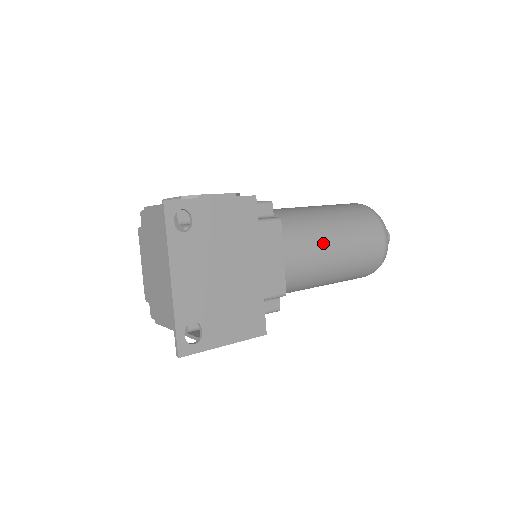
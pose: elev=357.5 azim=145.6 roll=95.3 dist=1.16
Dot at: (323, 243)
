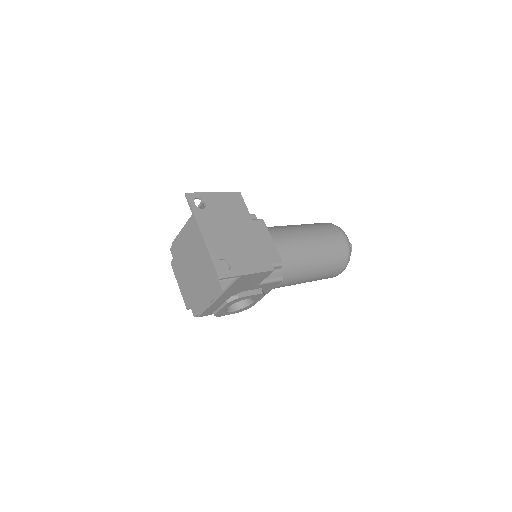
Dot at: (299, 237)
